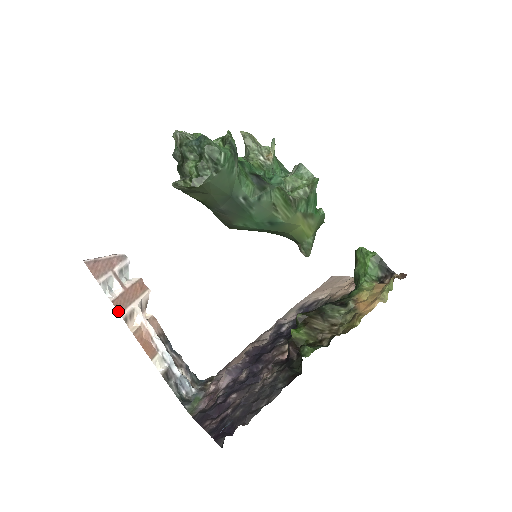
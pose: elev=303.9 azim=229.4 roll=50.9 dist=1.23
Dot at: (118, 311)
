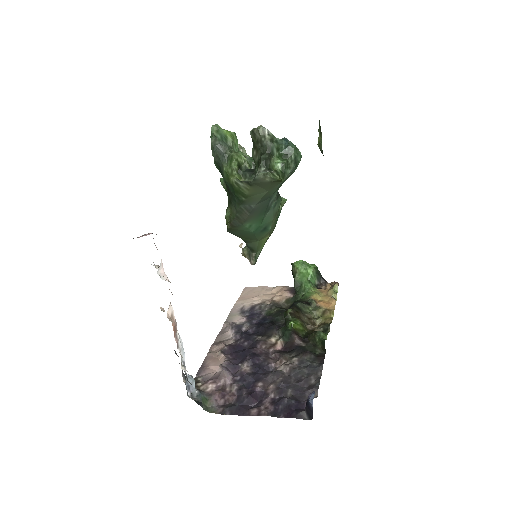
Dot at: occluded
